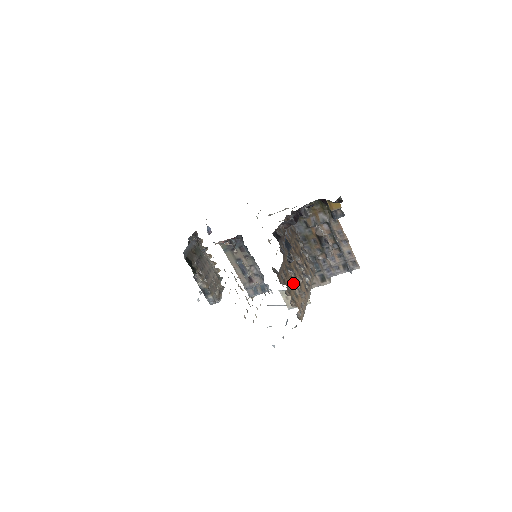
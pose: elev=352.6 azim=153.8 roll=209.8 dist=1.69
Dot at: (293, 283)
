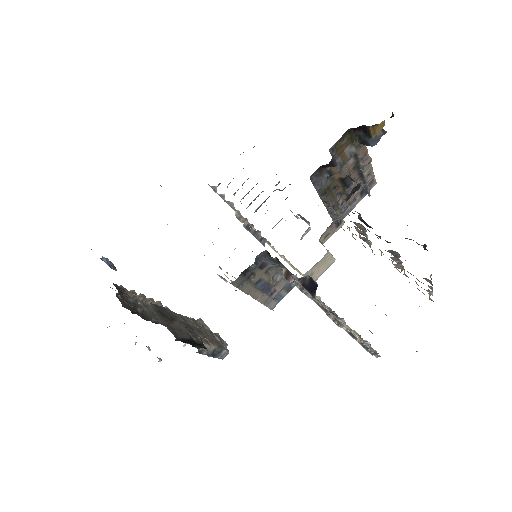
Dot at: (403, 267)
